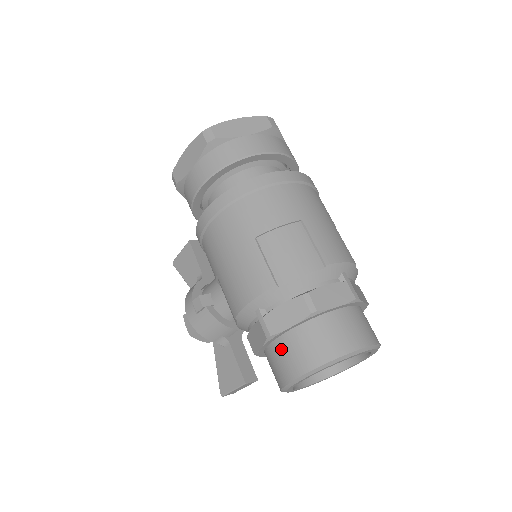
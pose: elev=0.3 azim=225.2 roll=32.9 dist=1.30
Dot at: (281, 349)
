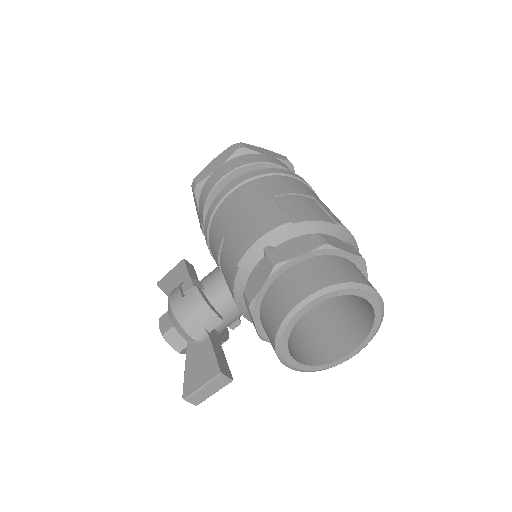
Dot at: (287, 280)
